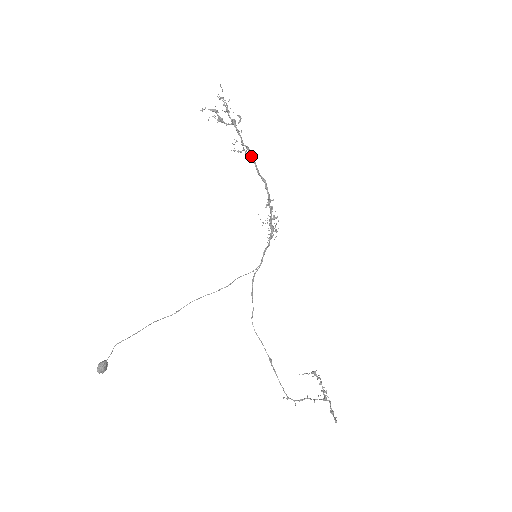
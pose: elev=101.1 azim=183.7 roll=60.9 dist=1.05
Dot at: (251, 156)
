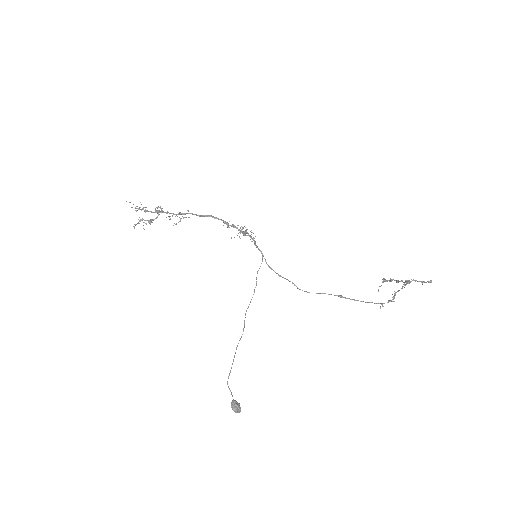
Dot at: occluded
